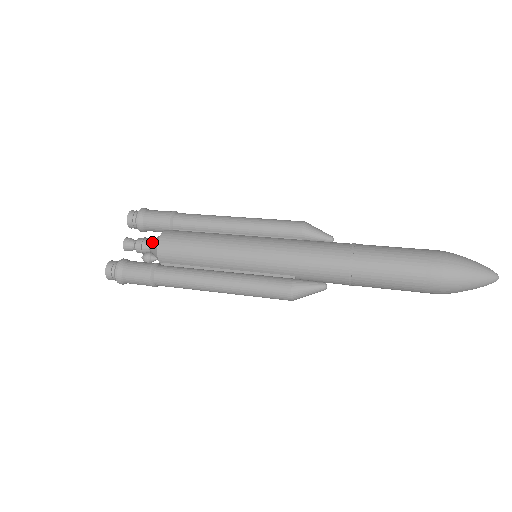
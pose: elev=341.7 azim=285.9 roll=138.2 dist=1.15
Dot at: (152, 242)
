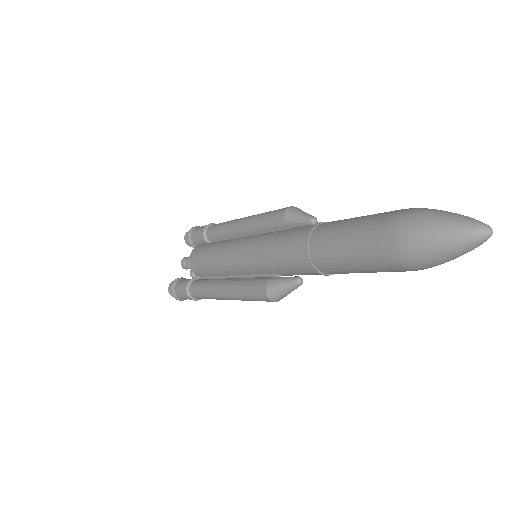
Dot at: occluded
